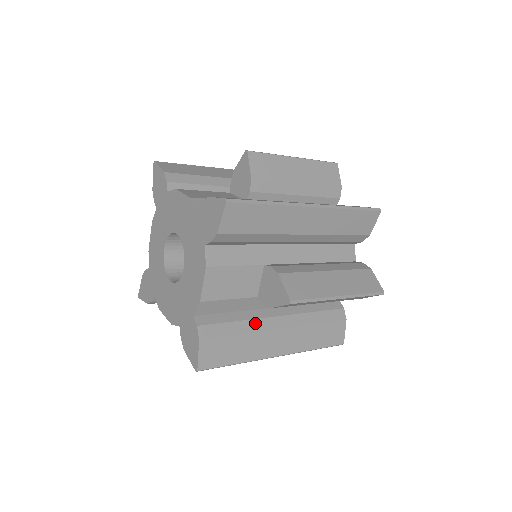
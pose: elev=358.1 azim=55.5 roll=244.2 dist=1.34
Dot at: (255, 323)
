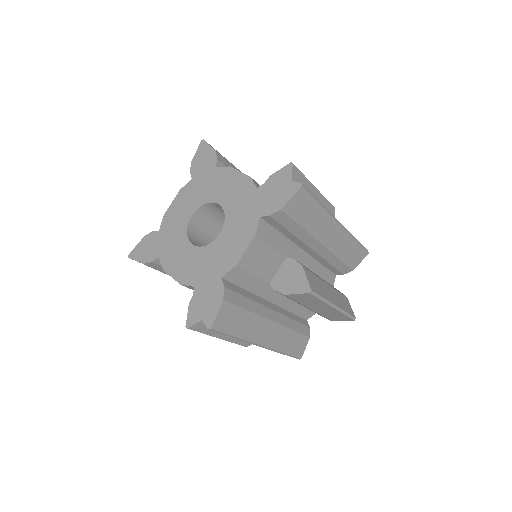
Dot at: (259, 307)
